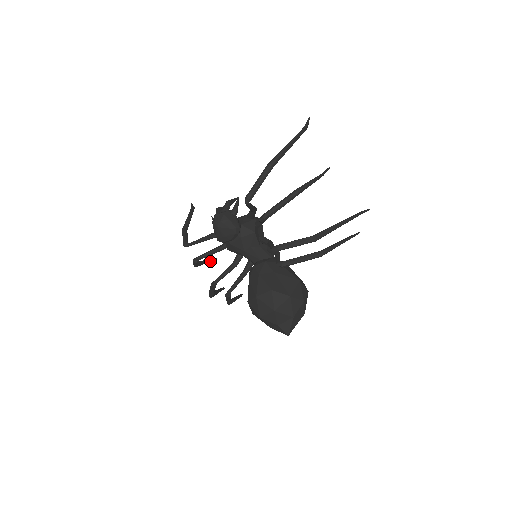
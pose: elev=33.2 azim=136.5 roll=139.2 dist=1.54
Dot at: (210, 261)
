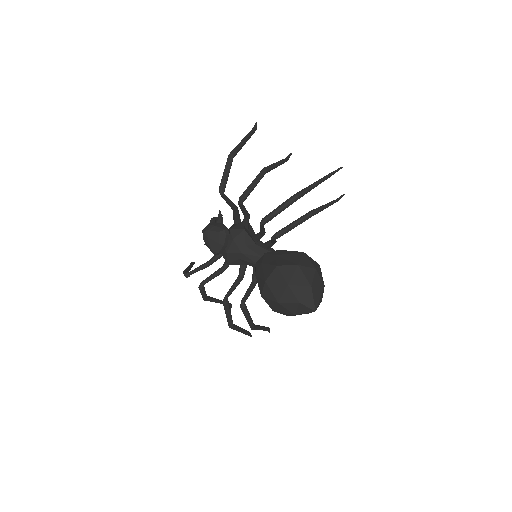
Dot at: occluded
